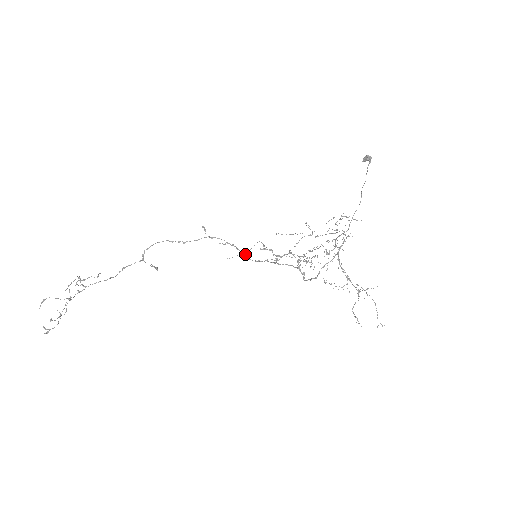
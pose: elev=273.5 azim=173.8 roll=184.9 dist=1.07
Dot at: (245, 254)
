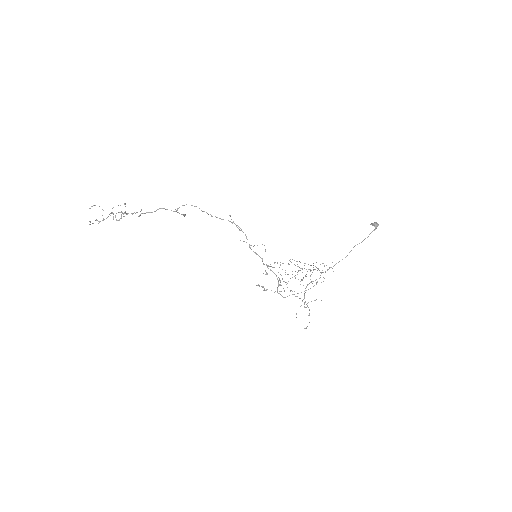
Dot at: (250, 245)
